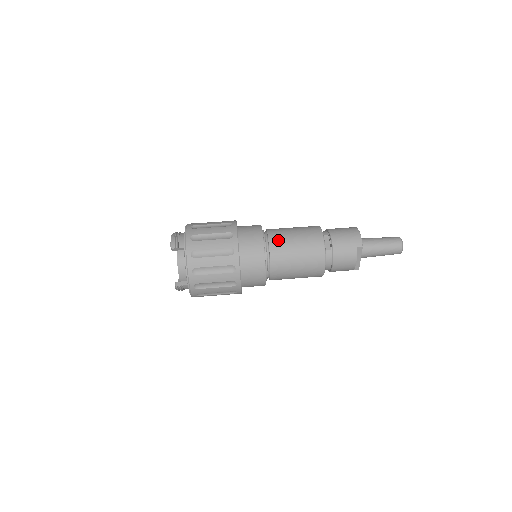
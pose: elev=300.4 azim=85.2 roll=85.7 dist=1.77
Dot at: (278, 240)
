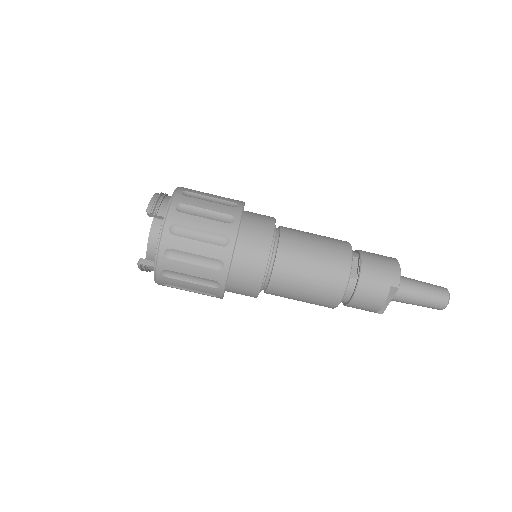
Dot at: (292, 245)
